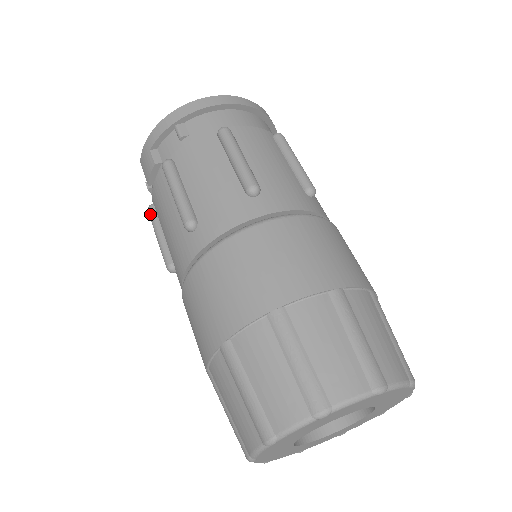
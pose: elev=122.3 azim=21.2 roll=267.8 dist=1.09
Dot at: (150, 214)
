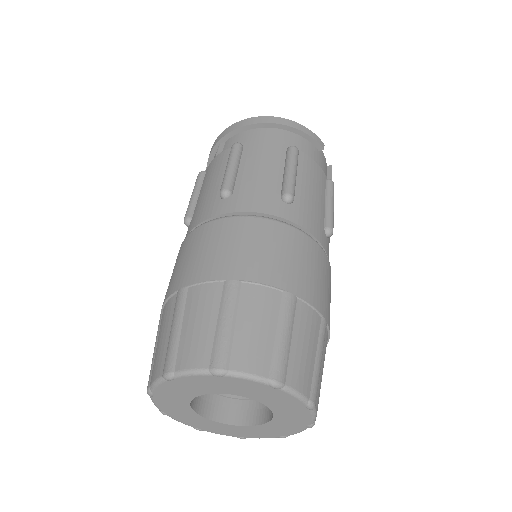
Dot at: occluded
